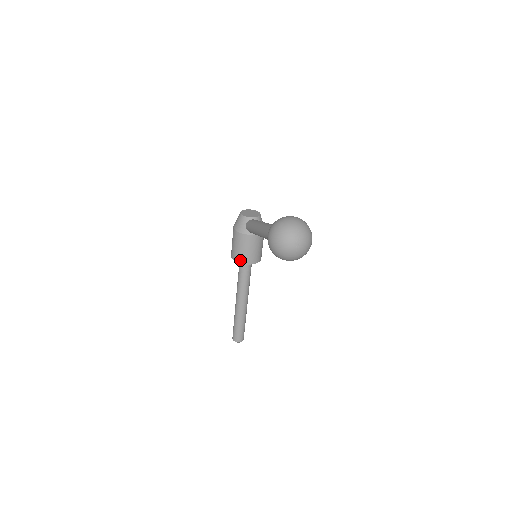
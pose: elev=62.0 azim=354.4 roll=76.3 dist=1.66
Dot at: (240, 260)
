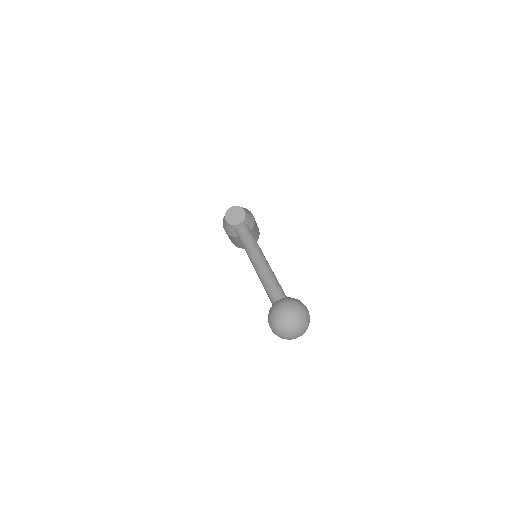
Dot at: (241, 247)
